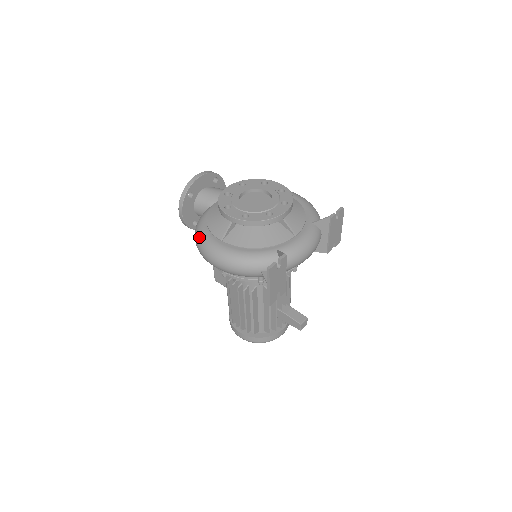
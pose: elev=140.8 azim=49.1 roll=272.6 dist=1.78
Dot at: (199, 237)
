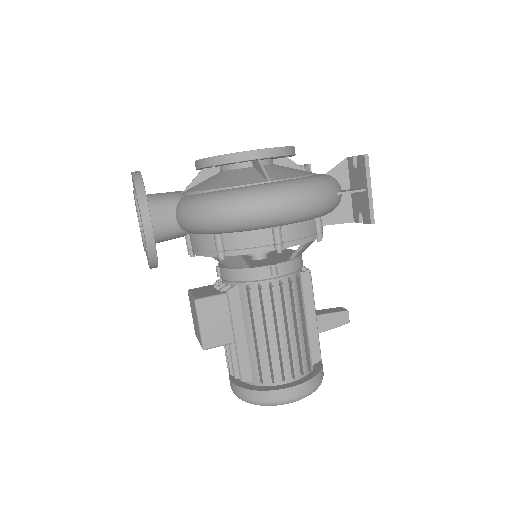
Dot at: (234, 195)
